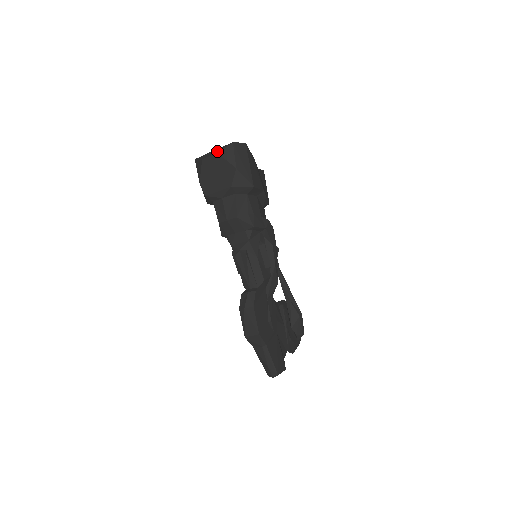
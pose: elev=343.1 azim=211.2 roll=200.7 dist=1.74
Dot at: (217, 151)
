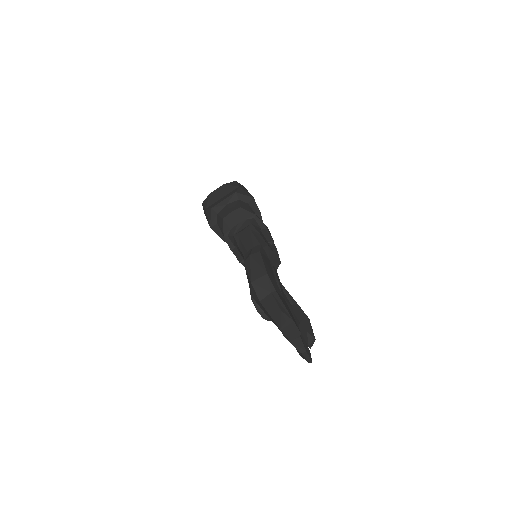
Dot at: occluded
